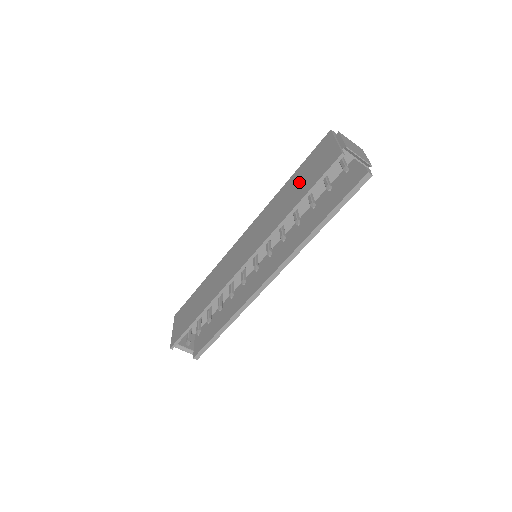
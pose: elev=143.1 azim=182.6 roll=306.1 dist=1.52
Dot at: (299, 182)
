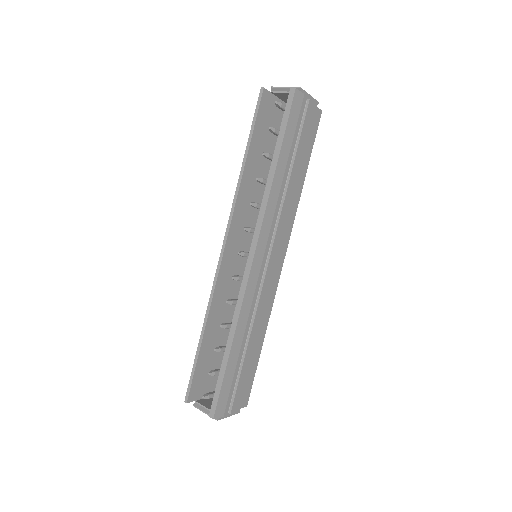
Dot at: occluded
